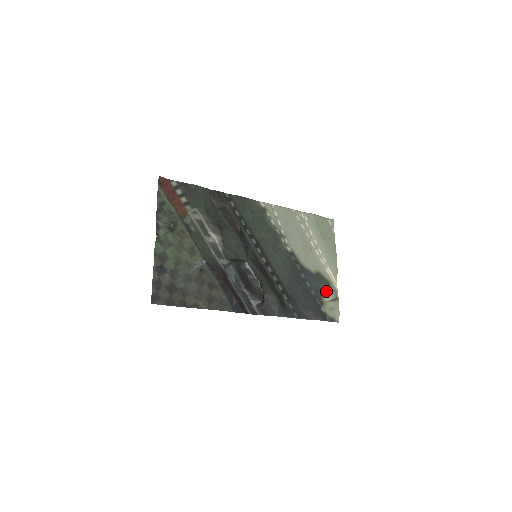
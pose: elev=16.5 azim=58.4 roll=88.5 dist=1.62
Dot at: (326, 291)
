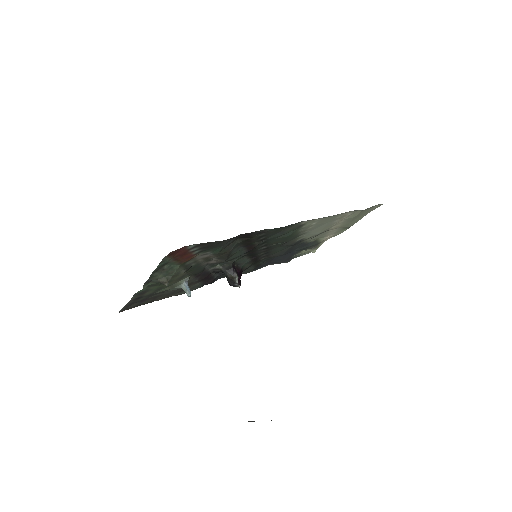
Dot at: (311, 248)
